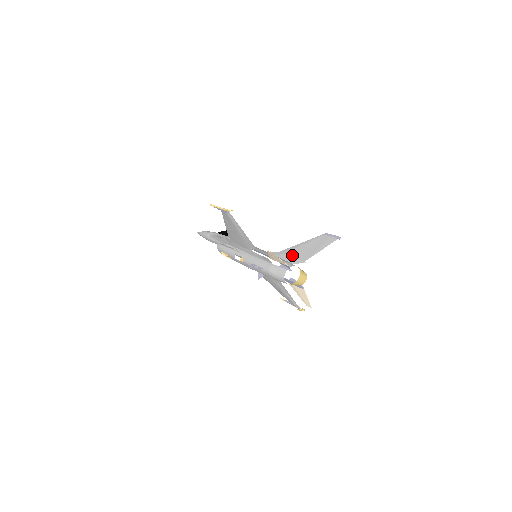
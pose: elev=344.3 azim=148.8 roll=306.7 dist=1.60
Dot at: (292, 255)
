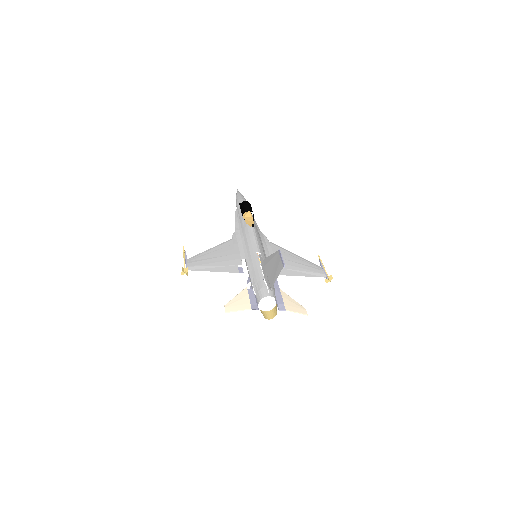
Dot at: (266, 273)
